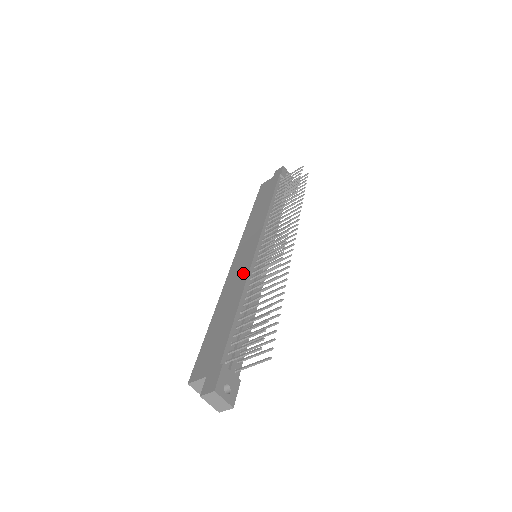
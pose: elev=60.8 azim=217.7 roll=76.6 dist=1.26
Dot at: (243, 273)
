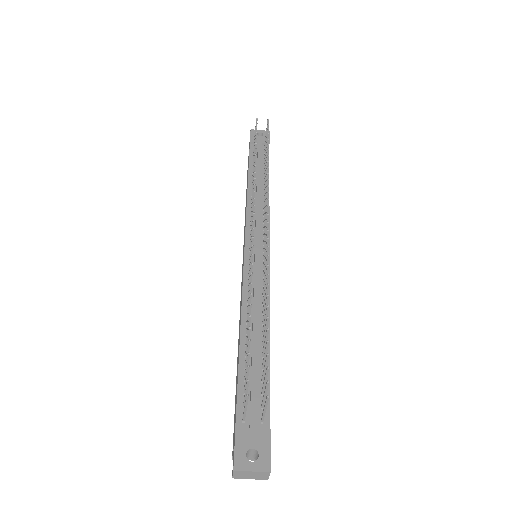
Dot at: occluded
